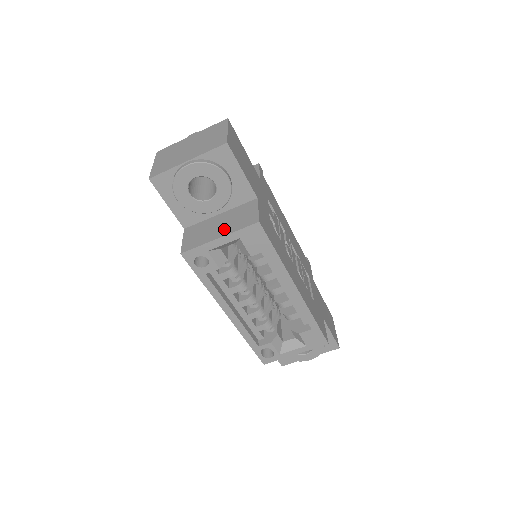
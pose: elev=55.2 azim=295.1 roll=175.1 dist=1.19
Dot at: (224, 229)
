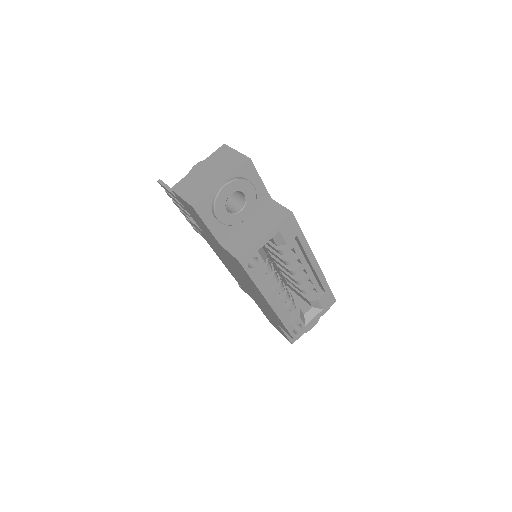
Dot at: (264, 229)
